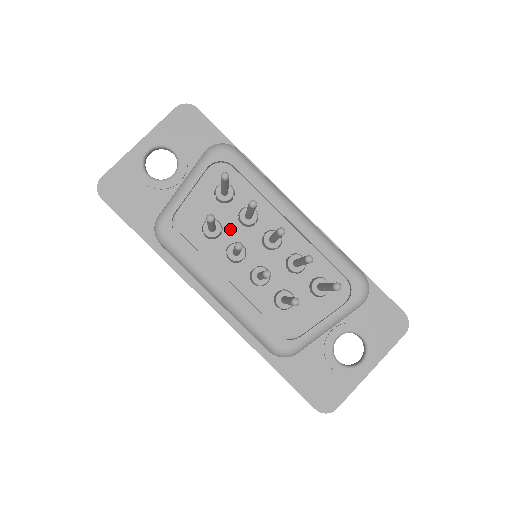
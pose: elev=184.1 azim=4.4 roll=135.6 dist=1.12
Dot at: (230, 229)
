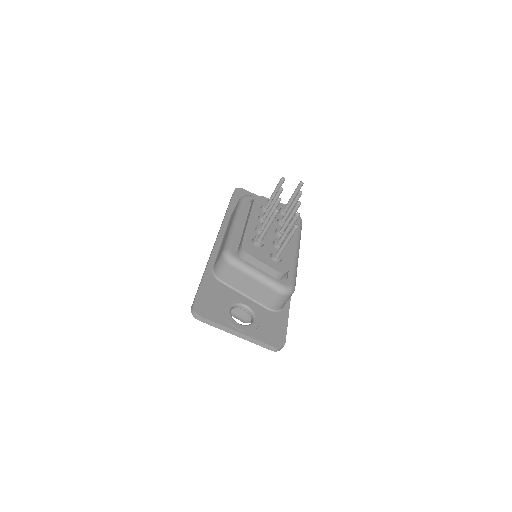
Dot at: occluded
